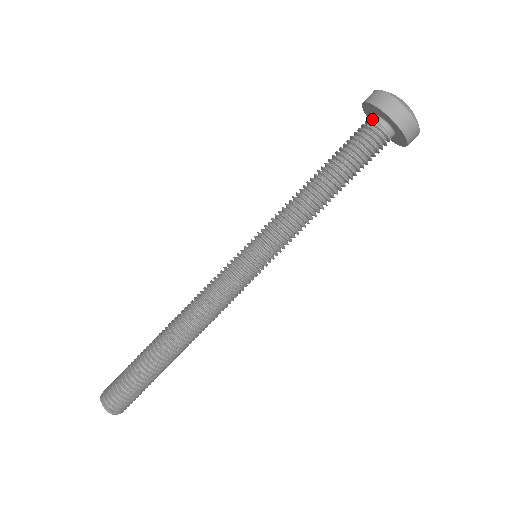
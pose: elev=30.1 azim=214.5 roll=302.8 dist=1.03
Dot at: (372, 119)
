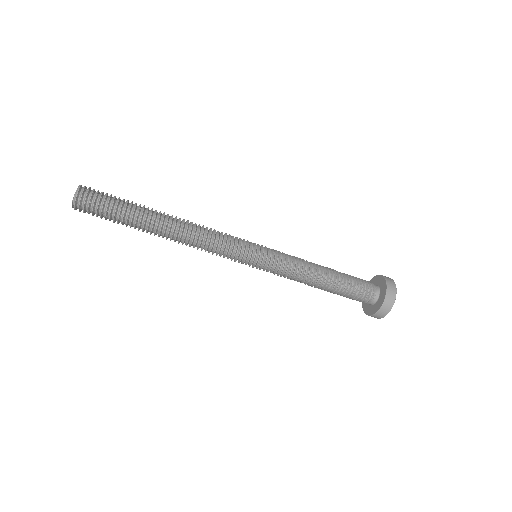
Dot at: (376, 286)
